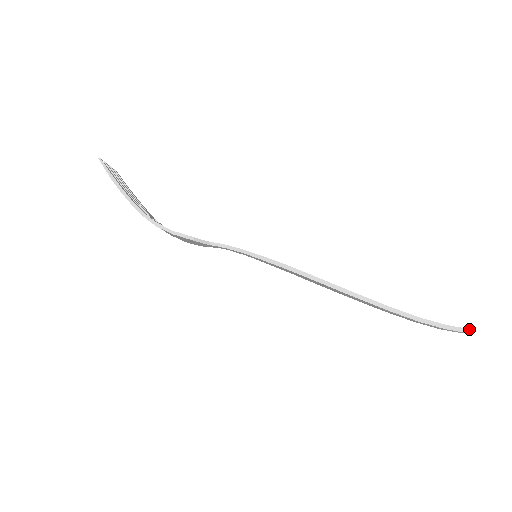
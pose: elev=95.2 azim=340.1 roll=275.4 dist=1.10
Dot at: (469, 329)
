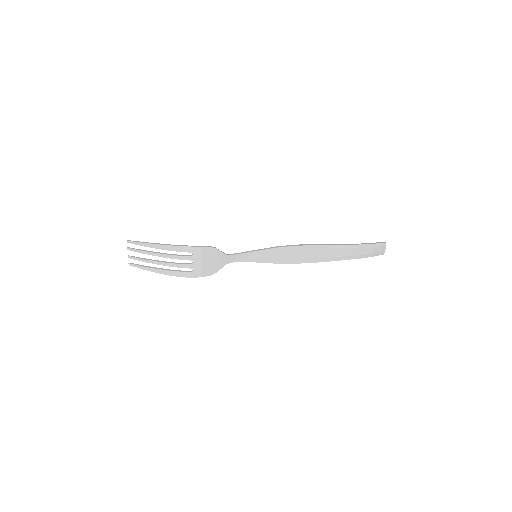
Dot at: (384, 242)
